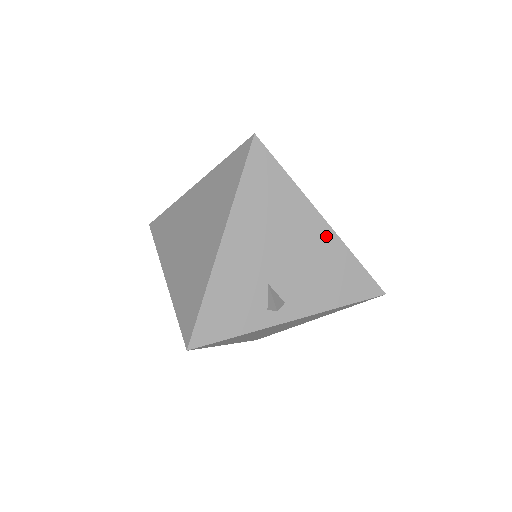
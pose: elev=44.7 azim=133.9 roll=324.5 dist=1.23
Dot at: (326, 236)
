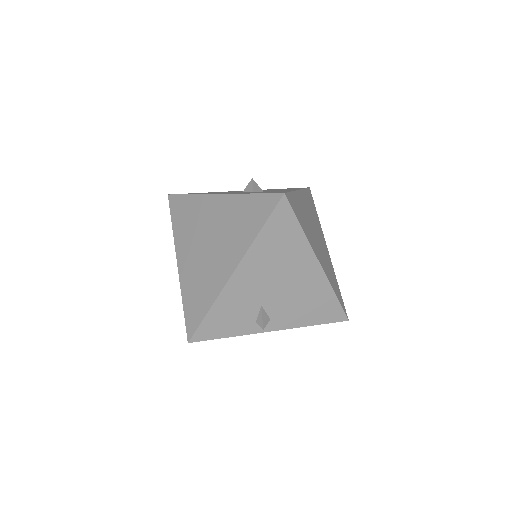
Dot at: (317, 277)
